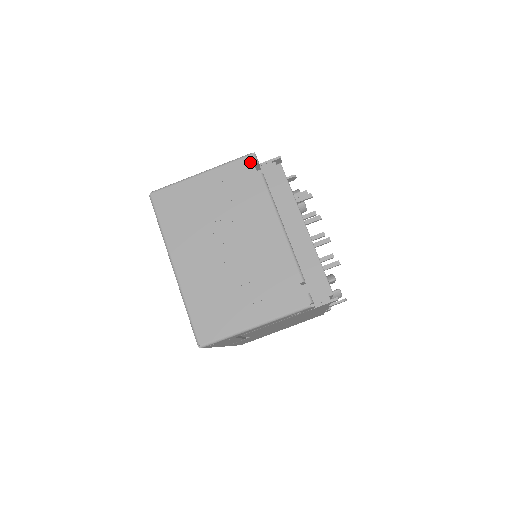
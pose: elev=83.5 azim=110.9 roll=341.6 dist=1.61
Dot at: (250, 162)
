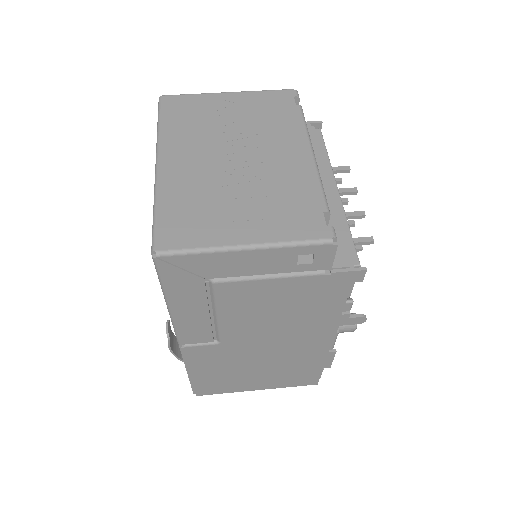
Dot at: (290, 94)
